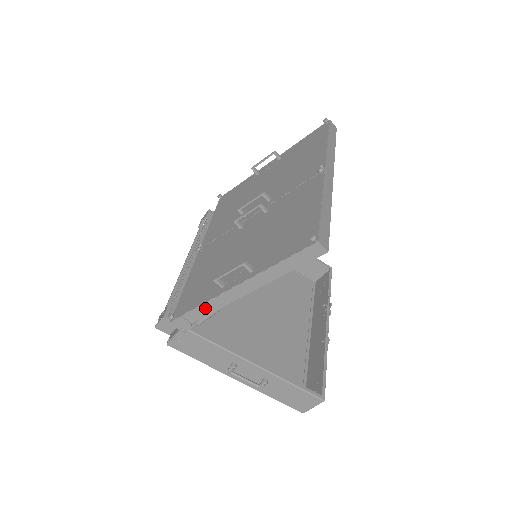
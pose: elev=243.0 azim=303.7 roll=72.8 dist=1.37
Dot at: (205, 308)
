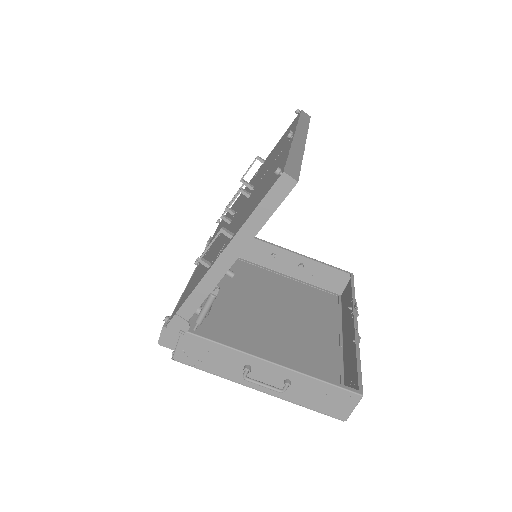
Dot at: (196, 296)
